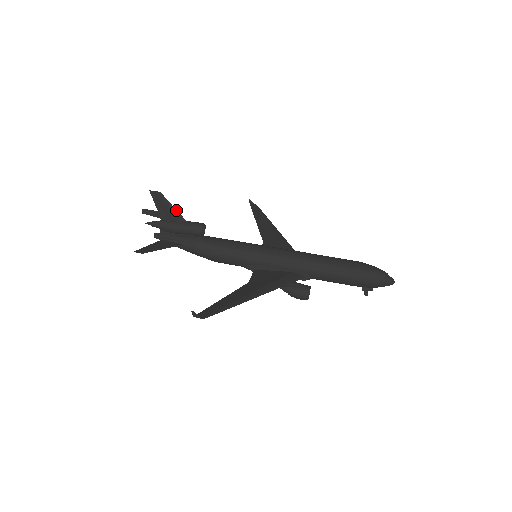
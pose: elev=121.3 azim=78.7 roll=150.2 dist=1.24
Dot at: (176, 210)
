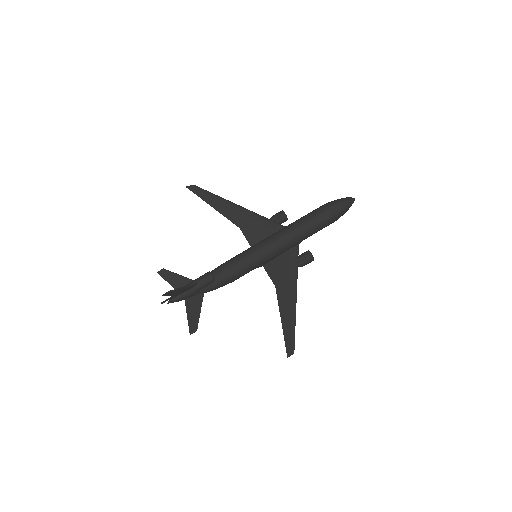
Dot at: (187, 286)
